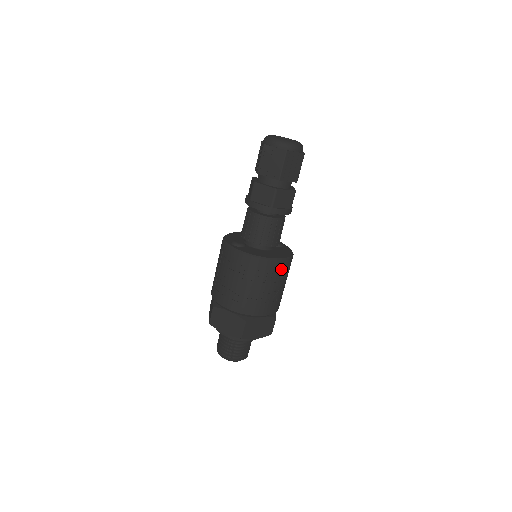
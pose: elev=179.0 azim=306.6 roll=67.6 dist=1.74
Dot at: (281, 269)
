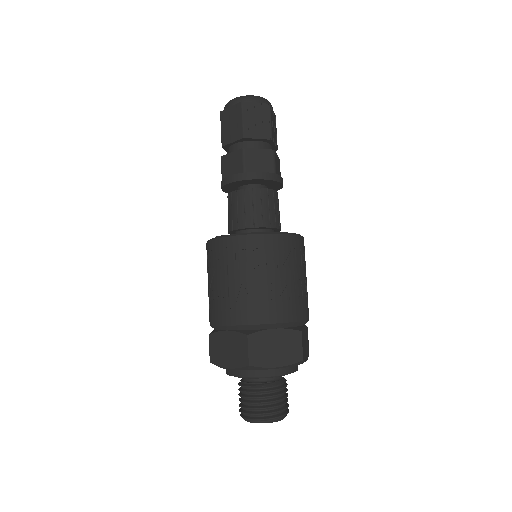
Dot at: (279, 248)
